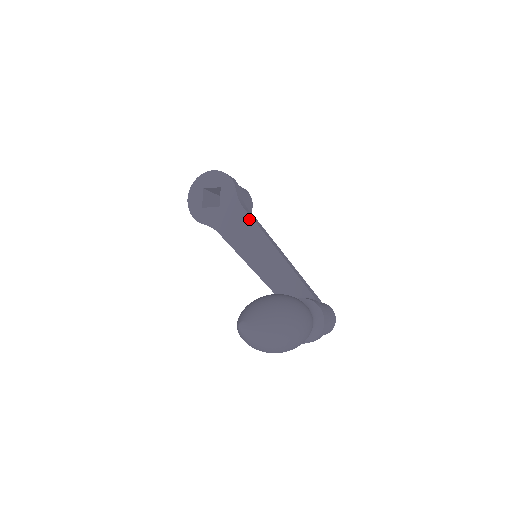
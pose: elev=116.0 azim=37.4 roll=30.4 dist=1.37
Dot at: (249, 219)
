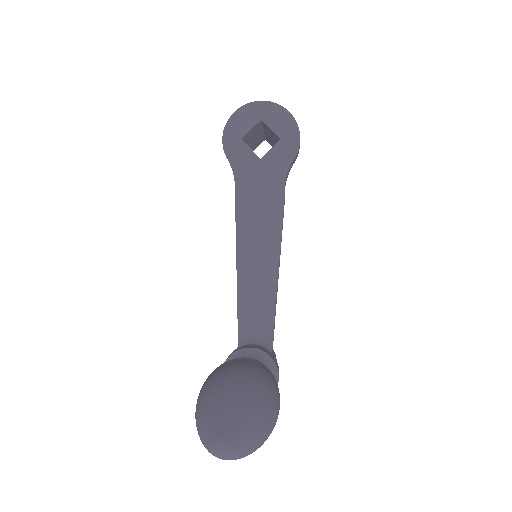
Dot at: (280, 204)
